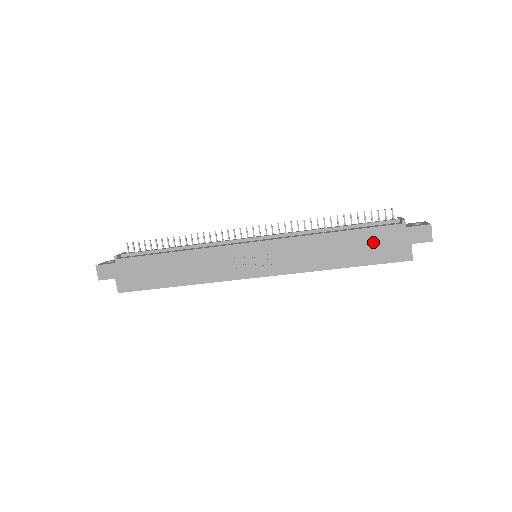
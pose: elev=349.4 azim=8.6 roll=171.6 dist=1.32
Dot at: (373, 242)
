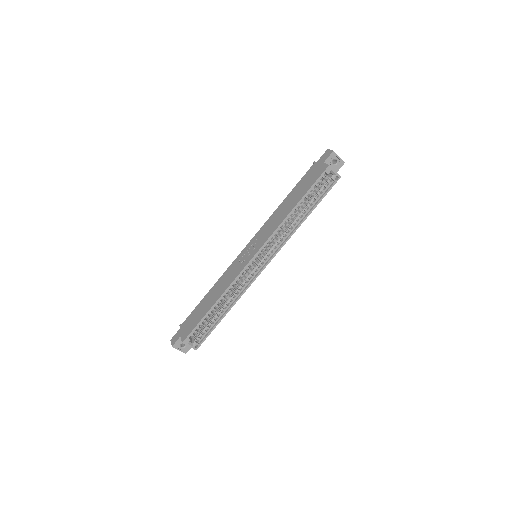
Dot at: (304, 182)
